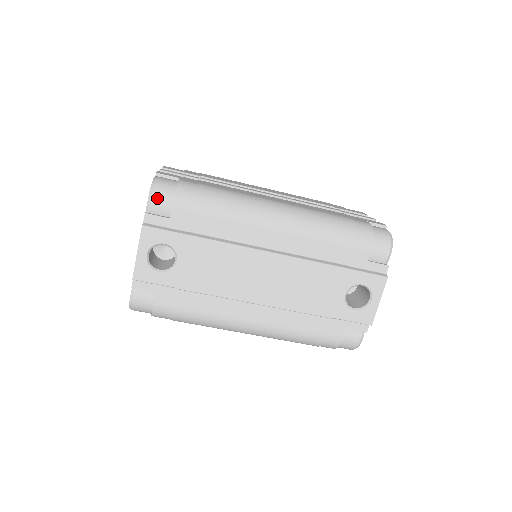
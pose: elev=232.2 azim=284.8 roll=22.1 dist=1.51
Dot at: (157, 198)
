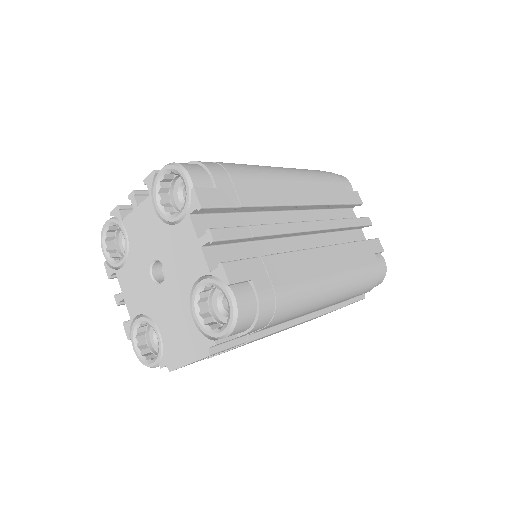
Dot at: (236, 332)
